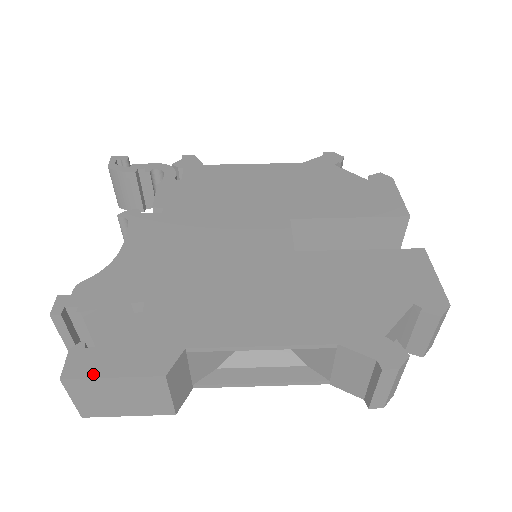
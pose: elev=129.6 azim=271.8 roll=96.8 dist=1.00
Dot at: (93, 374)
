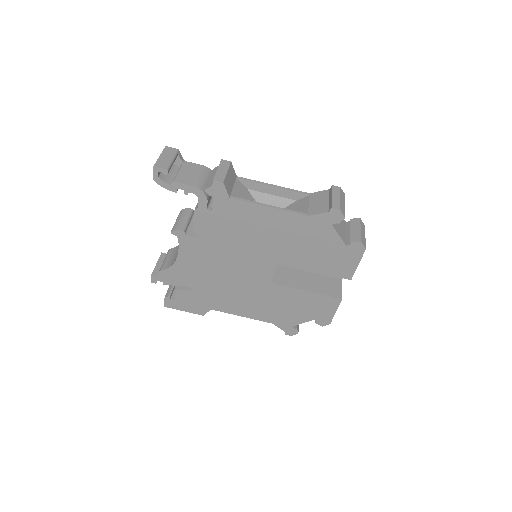
Dot at: (176, 309)
